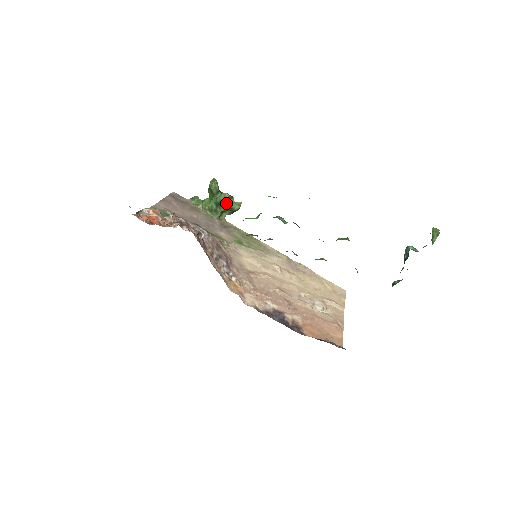
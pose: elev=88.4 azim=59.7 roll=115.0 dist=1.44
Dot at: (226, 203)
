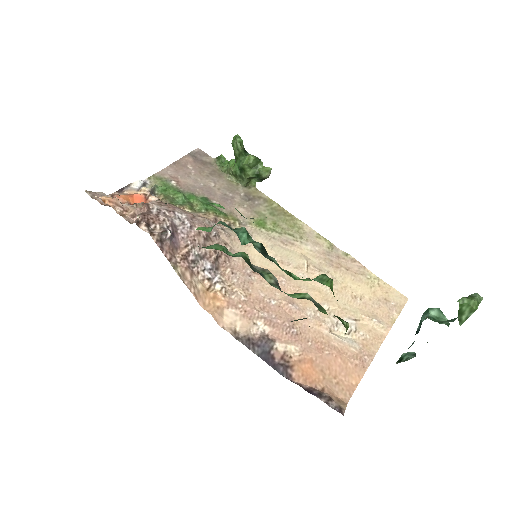
Dot at: (251, 168)
